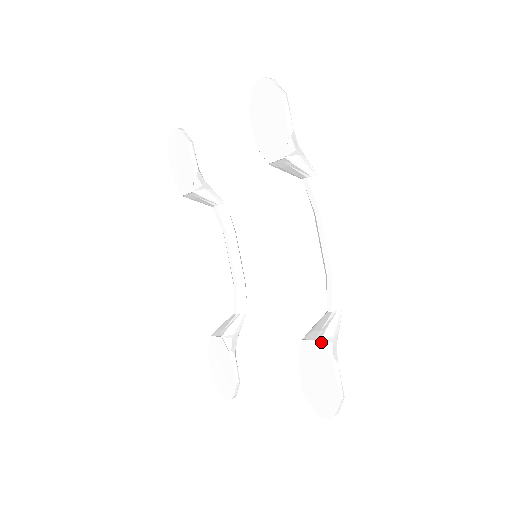
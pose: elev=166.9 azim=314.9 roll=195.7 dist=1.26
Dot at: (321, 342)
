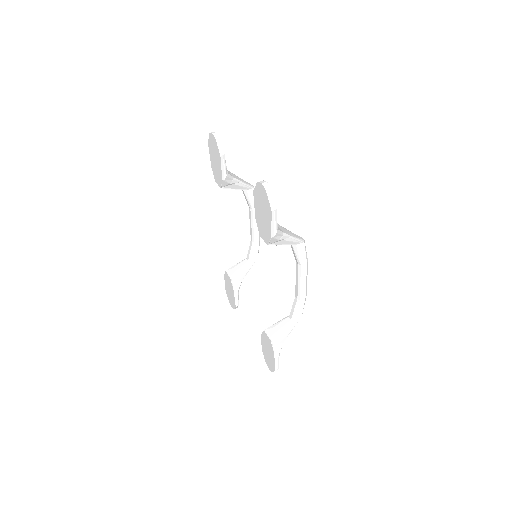
Dot at: (271, 342)
